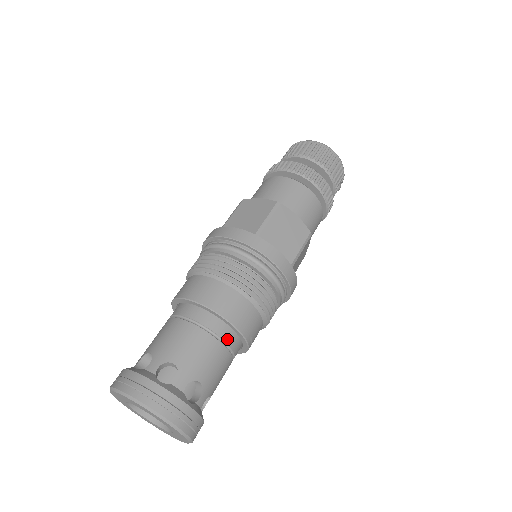
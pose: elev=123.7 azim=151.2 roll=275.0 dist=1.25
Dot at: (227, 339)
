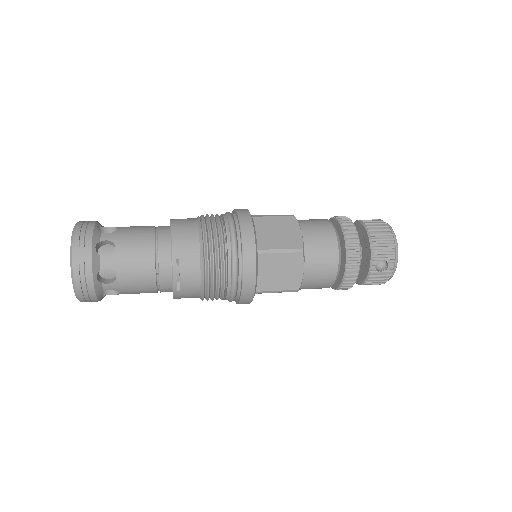
Dot at: (161, 247)
